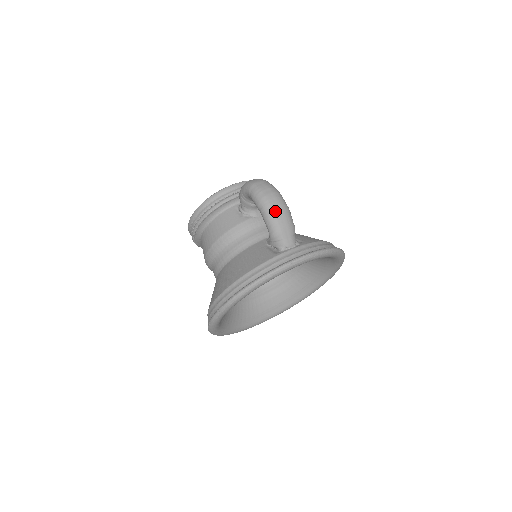
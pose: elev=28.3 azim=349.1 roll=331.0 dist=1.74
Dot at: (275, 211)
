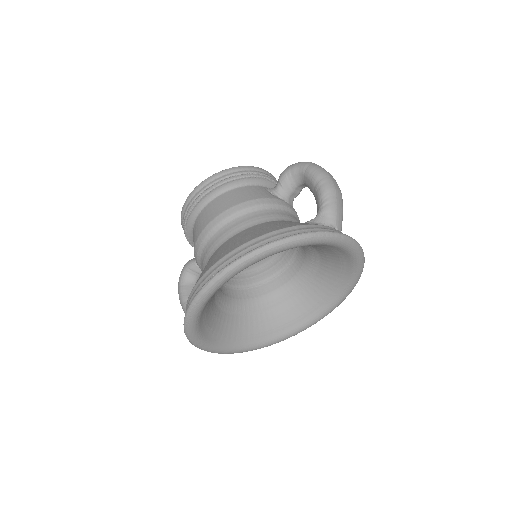
Dot at: (336, 187)
